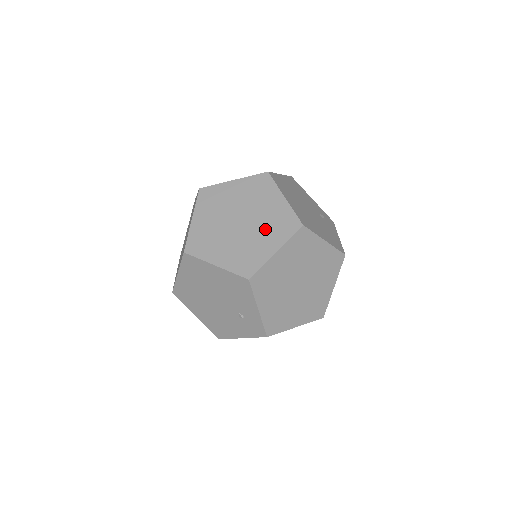
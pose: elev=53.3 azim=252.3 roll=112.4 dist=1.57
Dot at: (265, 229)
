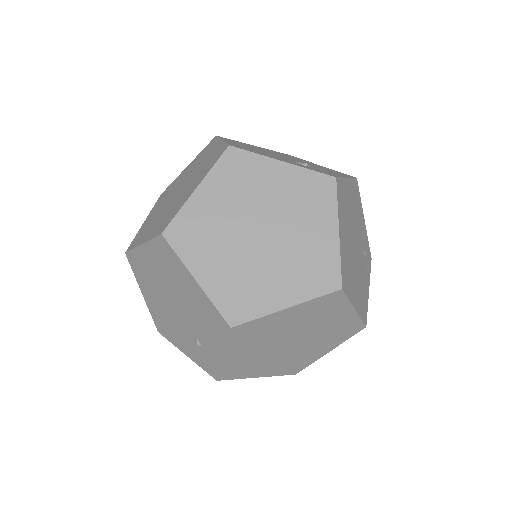
Dot at: (289, 265)
